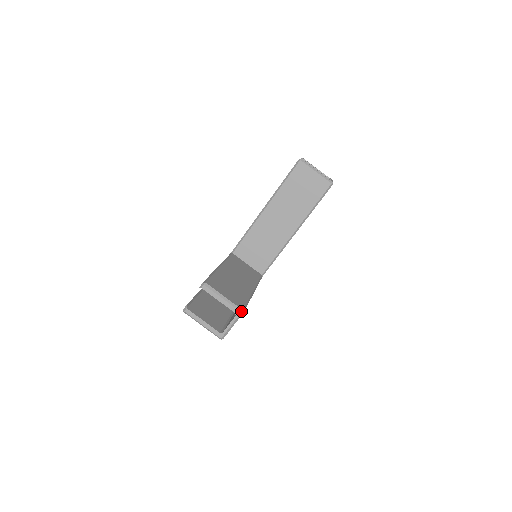
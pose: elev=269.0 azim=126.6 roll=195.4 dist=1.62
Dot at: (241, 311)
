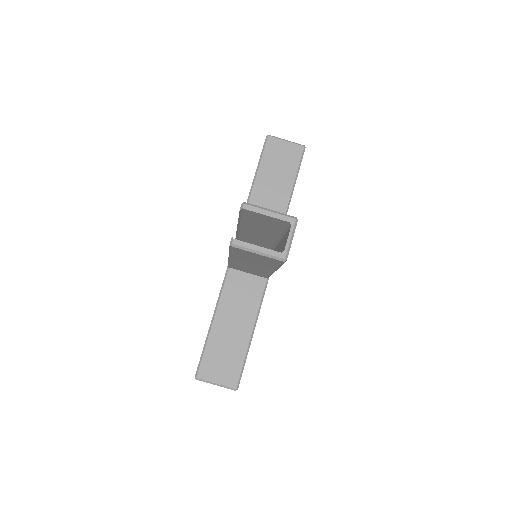
Dot at: (235, 390)
